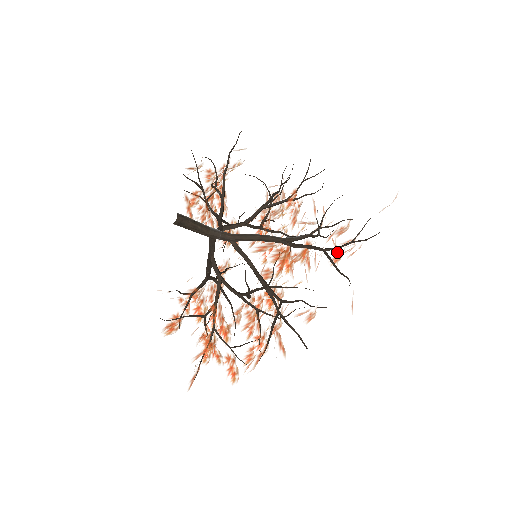
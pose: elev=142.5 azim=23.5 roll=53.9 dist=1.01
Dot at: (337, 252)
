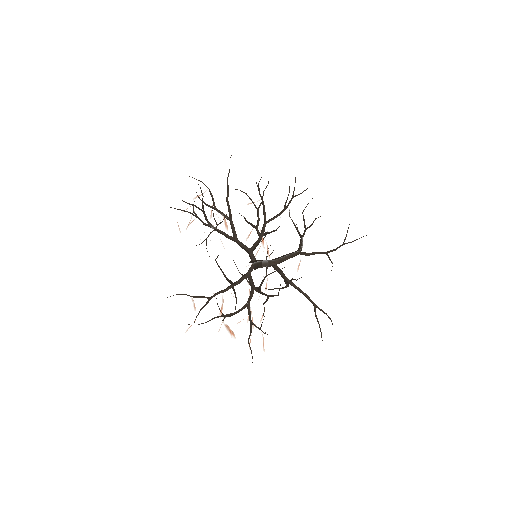
Dot at: occluded
